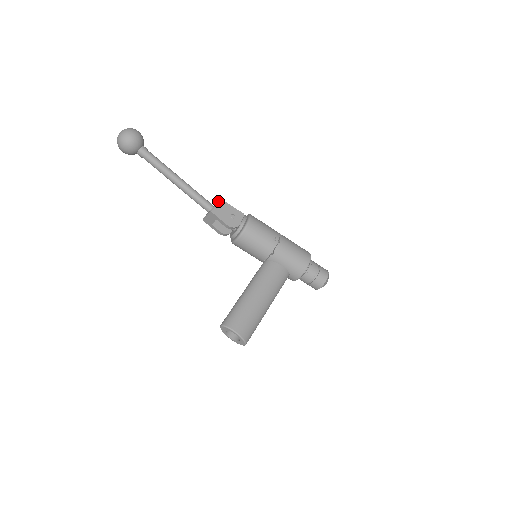
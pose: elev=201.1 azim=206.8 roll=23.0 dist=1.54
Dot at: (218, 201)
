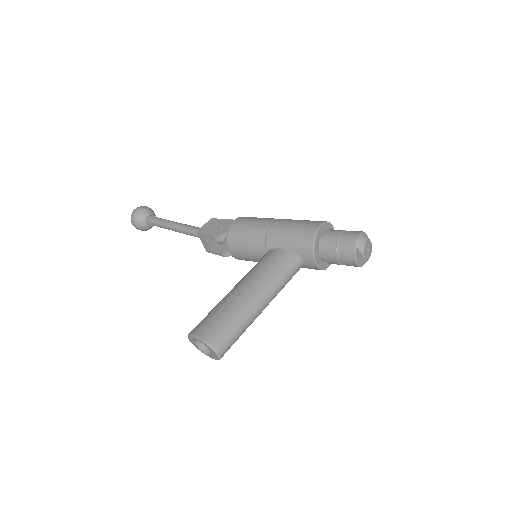
Dot at: (208, 221)
